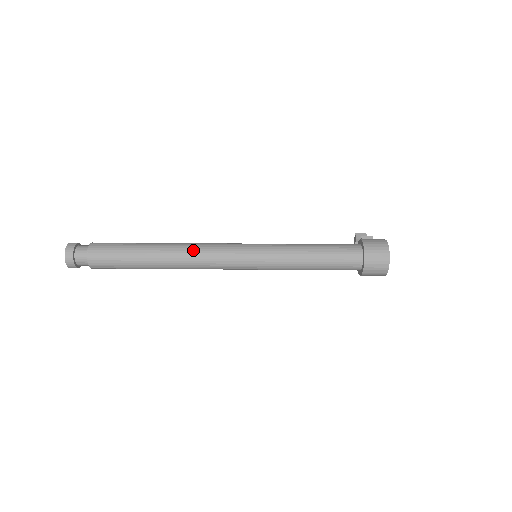
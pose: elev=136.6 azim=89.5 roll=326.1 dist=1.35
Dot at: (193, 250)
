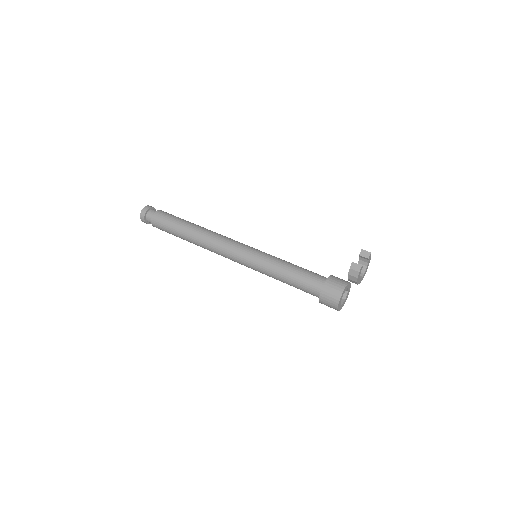
Dot at: (210, 242)
